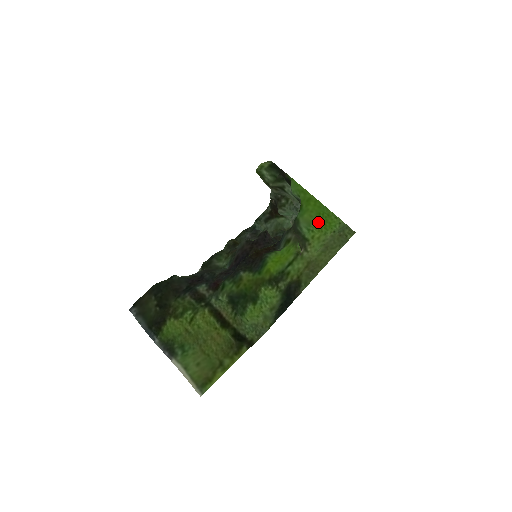
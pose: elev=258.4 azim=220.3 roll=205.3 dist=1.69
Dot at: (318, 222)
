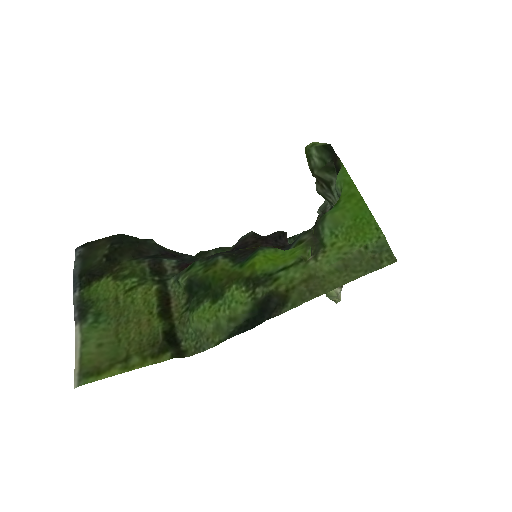
Dot at: (350, 227)
